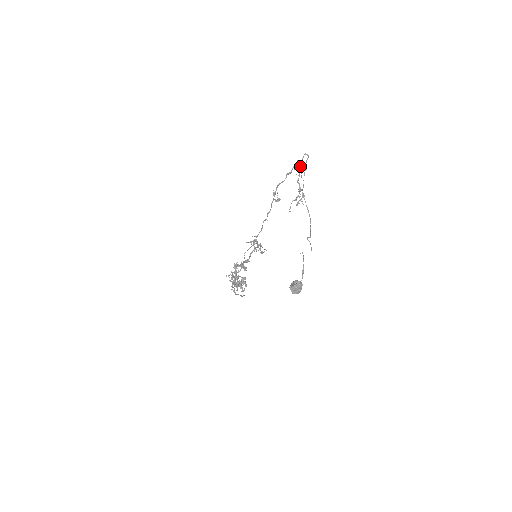
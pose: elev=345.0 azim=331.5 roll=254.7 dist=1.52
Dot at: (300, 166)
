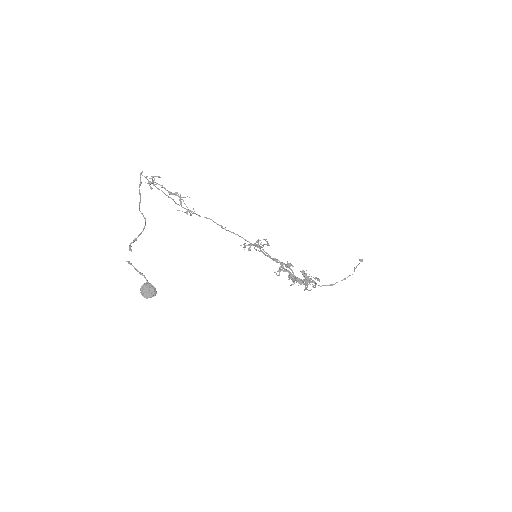
Dot at: (153, 182)
